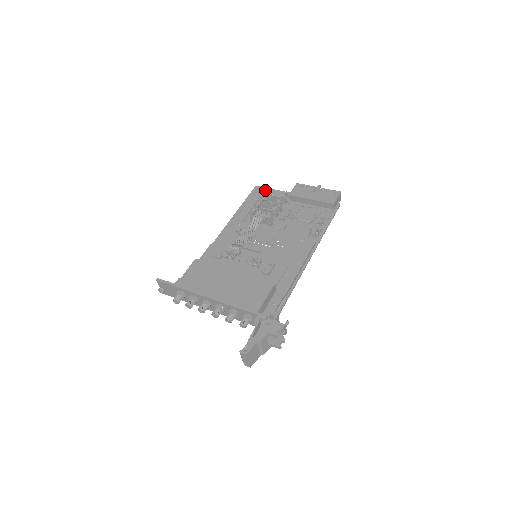
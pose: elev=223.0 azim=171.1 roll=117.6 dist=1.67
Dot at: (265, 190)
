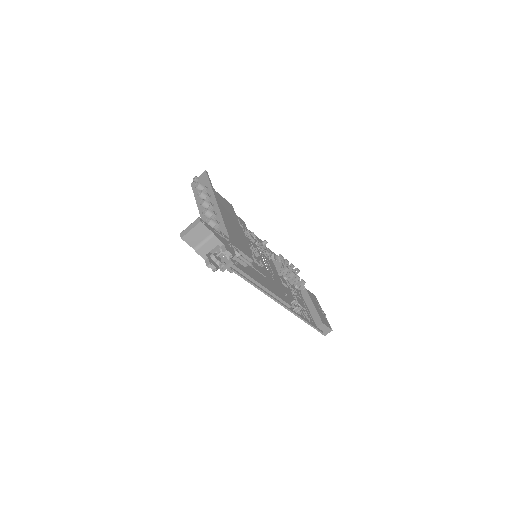
Dot at: (295, 274)
